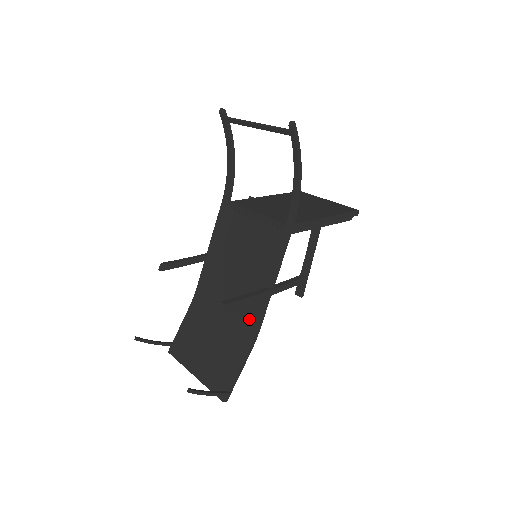
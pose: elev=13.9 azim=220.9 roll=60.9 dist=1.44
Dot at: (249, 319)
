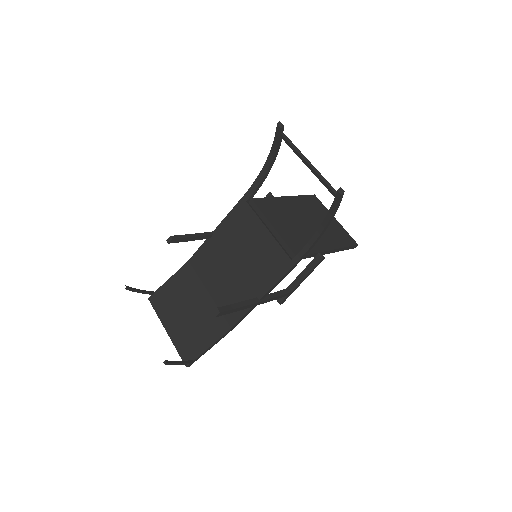
Dot at: (232, 313)
